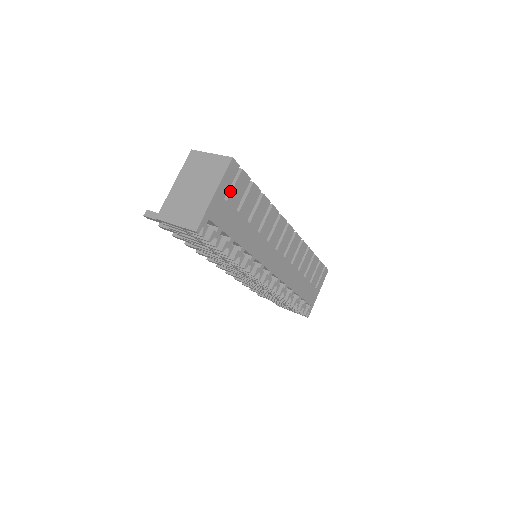
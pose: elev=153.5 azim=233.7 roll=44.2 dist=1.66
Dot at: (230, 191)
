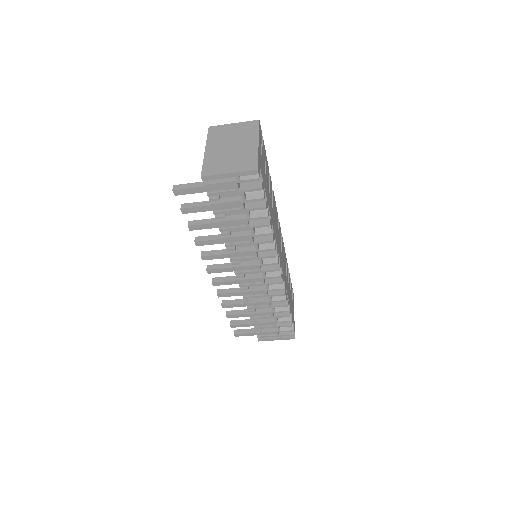
Dot at: (261, 151)
